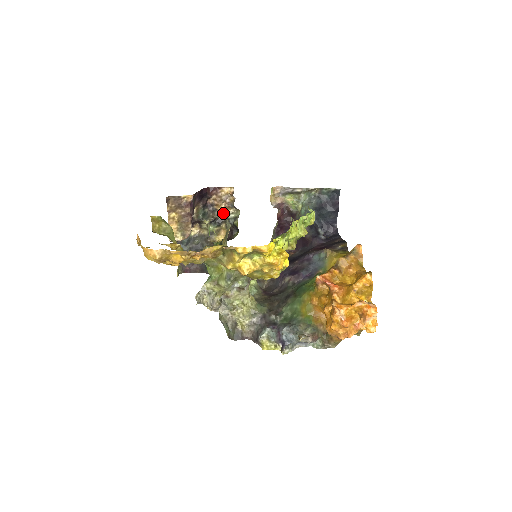
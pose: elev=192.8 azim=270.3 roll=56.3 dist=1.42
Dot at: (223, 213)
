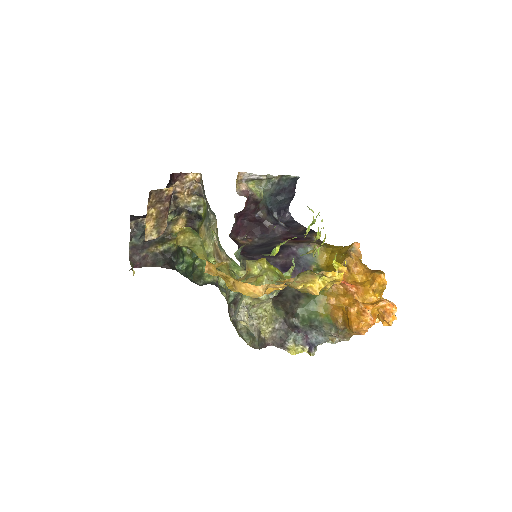
Dot at: (184, 201)
